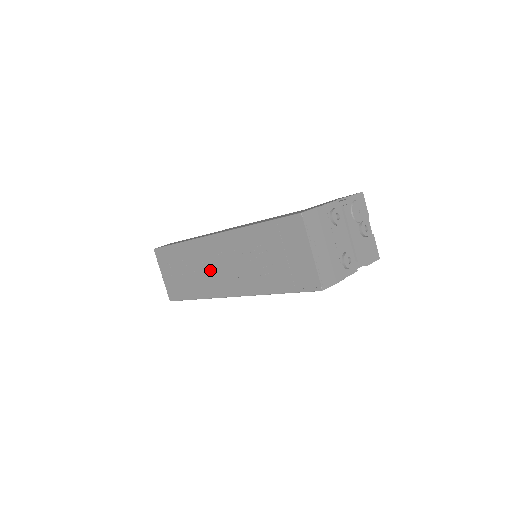
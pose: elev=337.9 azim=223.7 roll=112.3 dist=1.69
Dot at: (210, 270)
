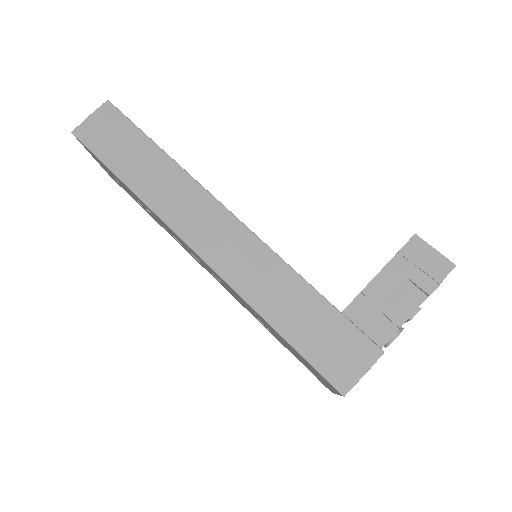
Dot at: (182, 244)
